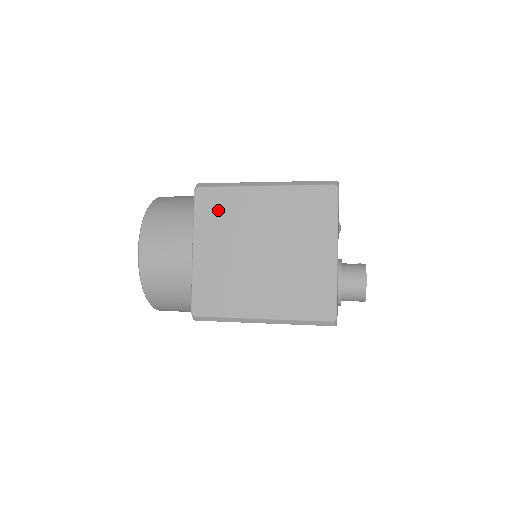
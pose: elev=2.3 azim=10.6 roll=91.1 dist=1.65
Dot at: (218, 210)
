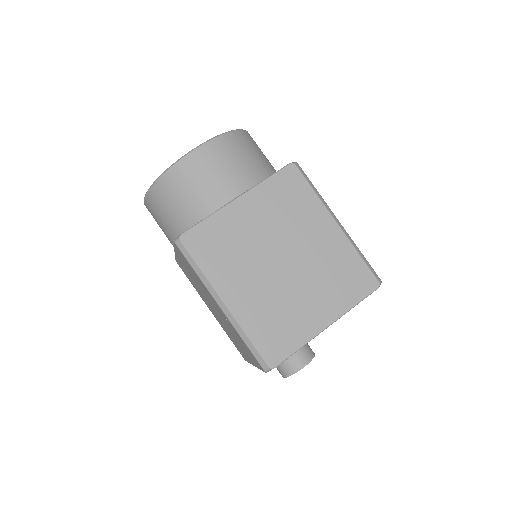
Dot at: (289, 196)
